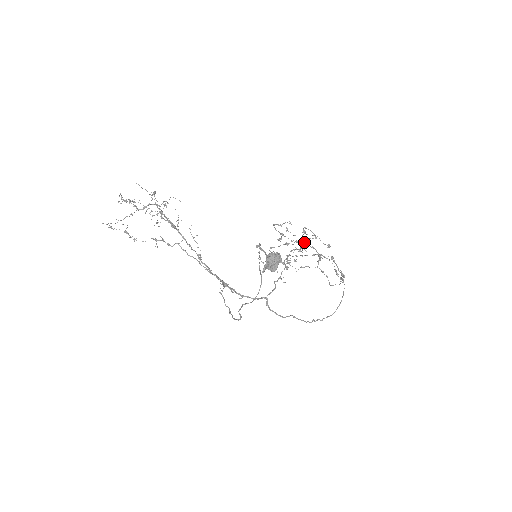
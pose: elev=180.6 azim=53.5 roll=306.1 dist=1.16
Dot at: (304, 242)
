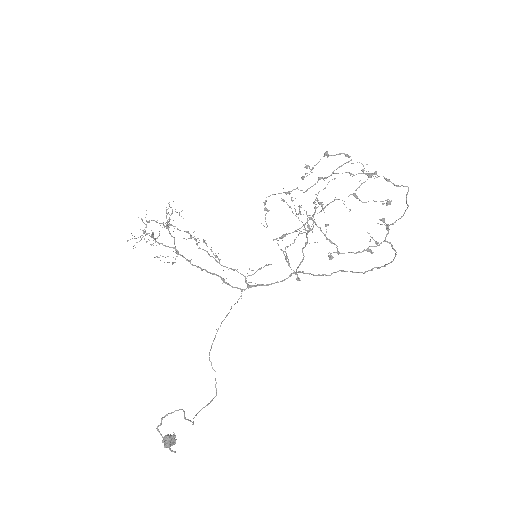
Dot at: (299, 228)
